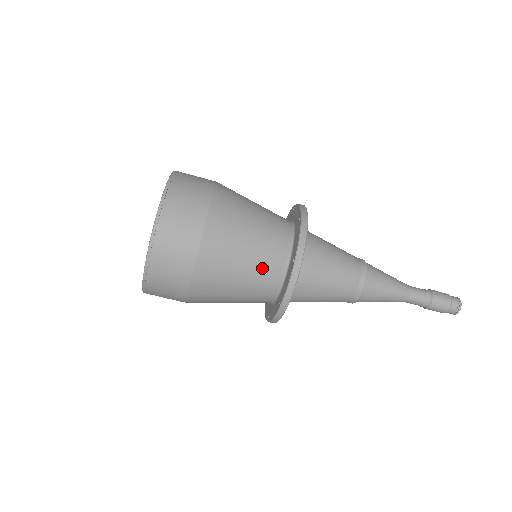
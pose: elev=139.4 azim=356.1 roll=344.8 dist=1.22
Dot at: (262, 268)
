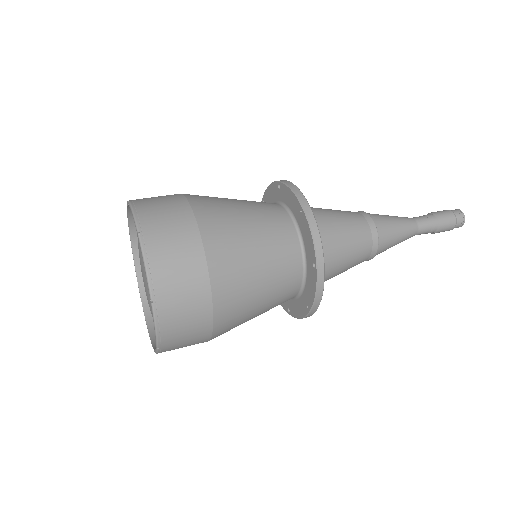
Dot at: (280, 284)
